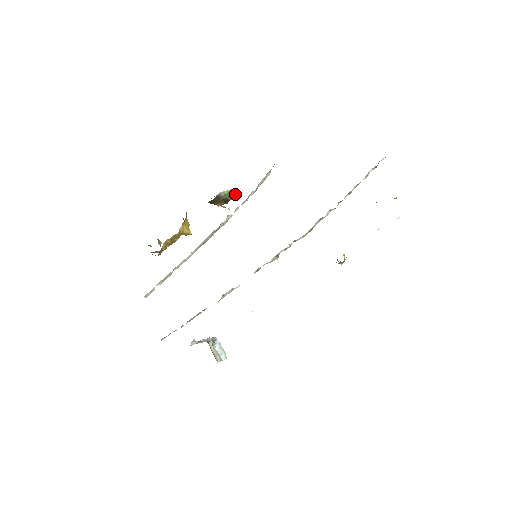
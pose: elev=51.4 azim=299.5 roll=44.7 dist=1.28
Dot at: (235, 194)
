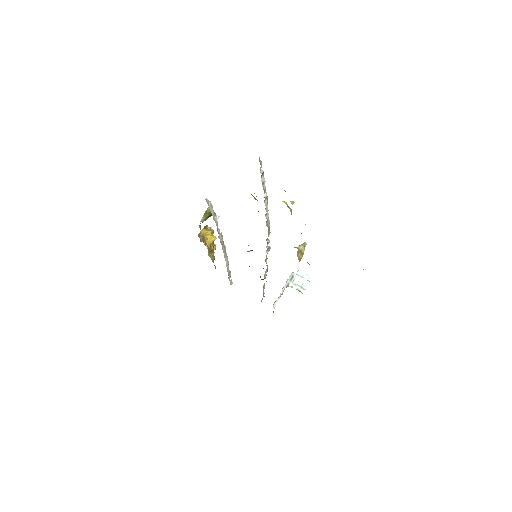
Dot at: occluded
